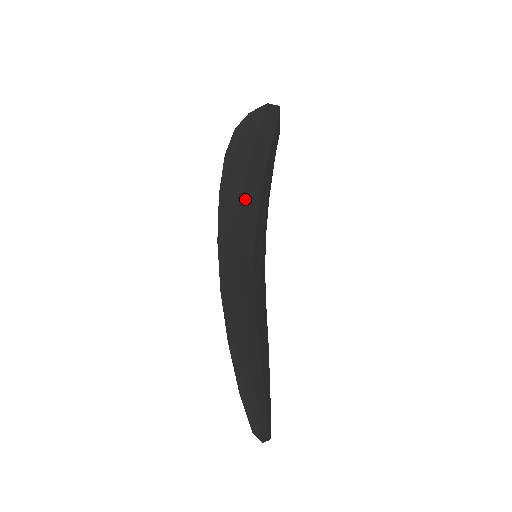
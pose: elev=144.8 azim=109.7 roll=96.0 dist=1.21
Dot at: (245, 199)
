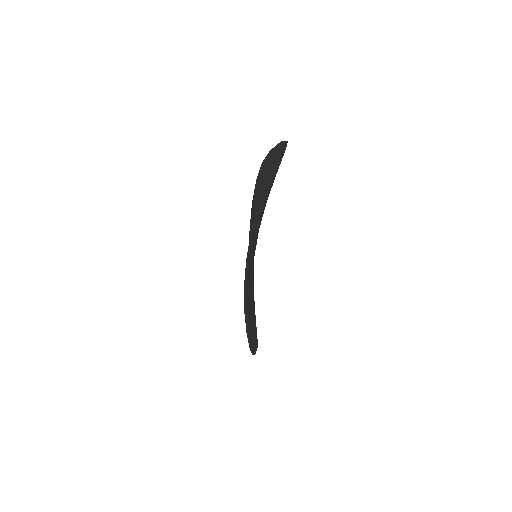
Dot at: occluded
